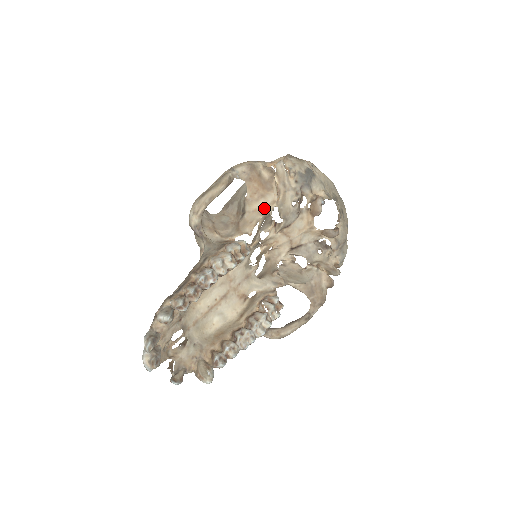
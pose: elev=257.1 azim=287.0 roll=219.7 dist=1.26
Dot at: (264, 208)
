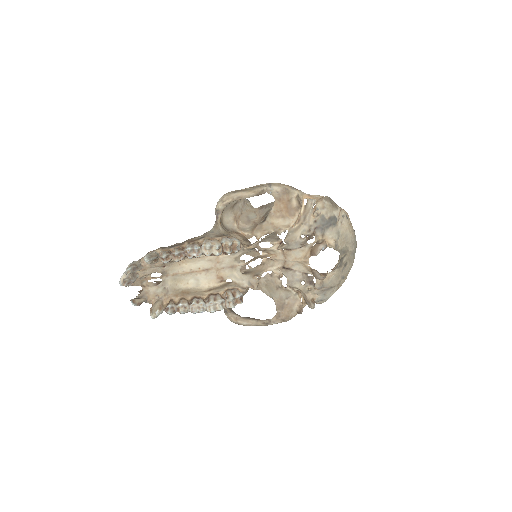
Dot at: (279, 226)
